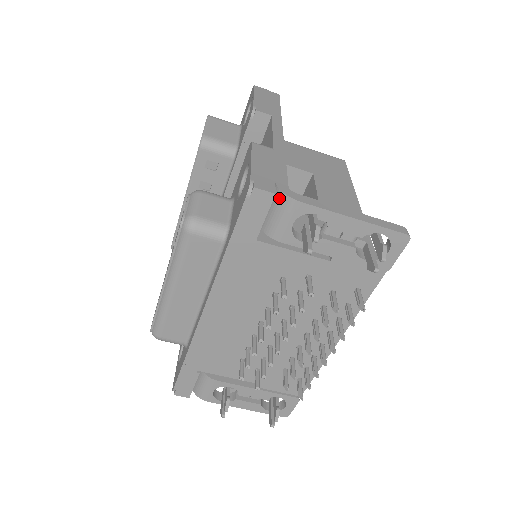
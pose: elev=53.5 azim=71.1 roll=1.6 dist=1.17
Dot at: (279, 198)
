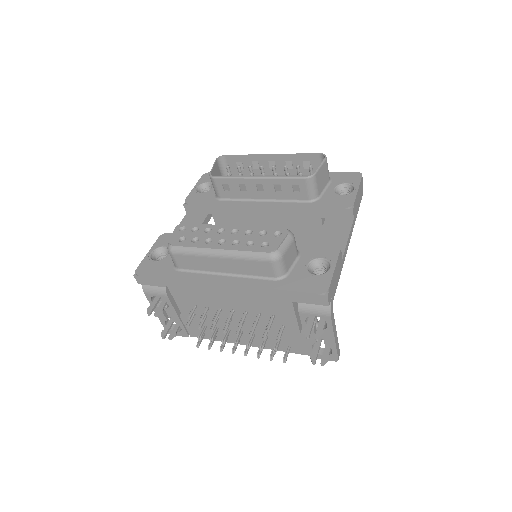
Dot at: occluded
